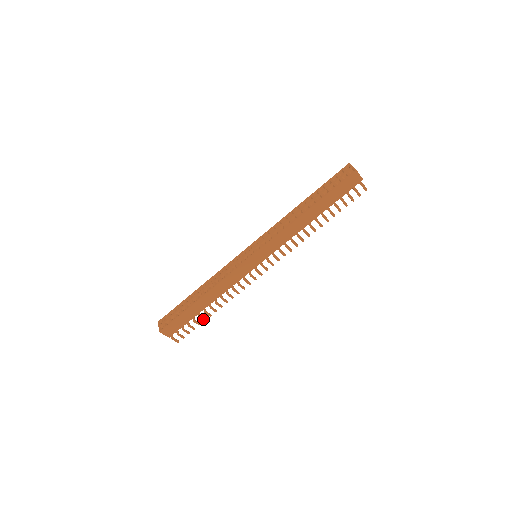
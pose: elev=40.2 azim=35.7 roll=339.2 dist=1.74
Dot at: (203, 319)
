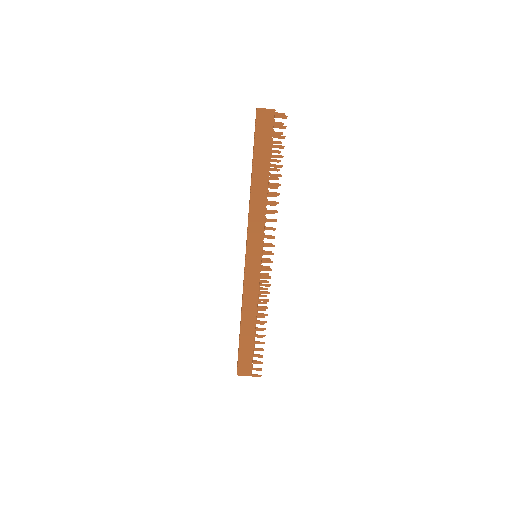
Dot at: (261, 343)
